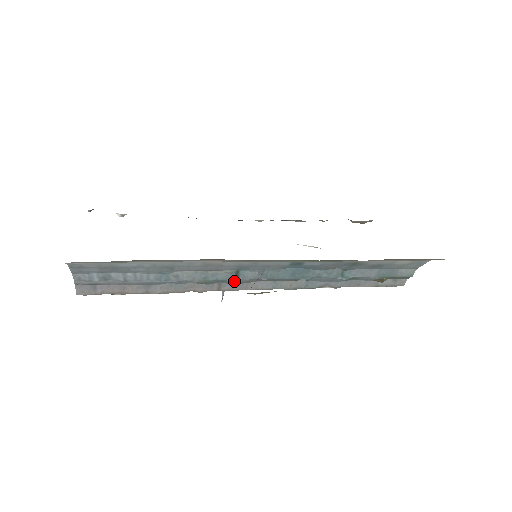
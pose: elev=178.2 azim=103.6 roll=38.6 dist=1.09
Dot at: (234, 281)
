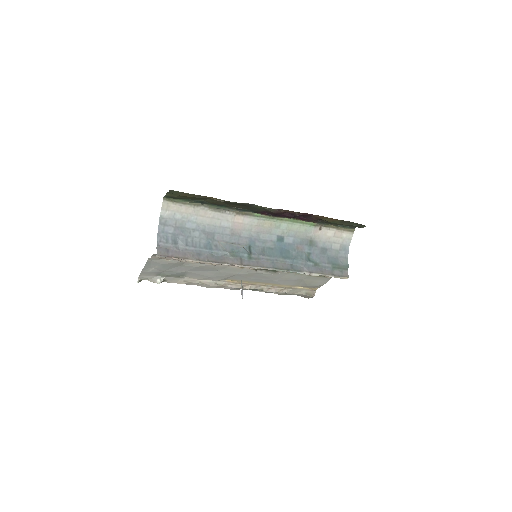
Dot at: (249, 256)
